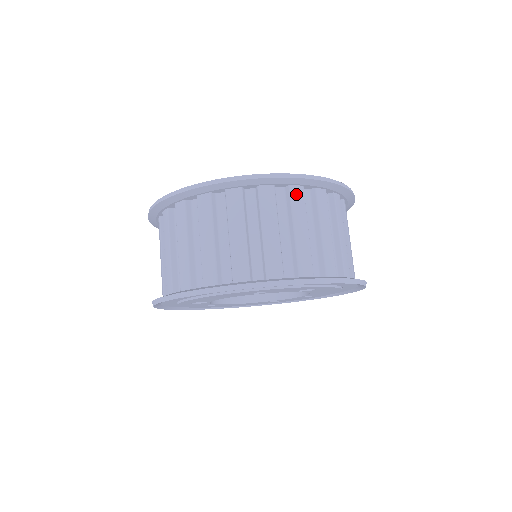
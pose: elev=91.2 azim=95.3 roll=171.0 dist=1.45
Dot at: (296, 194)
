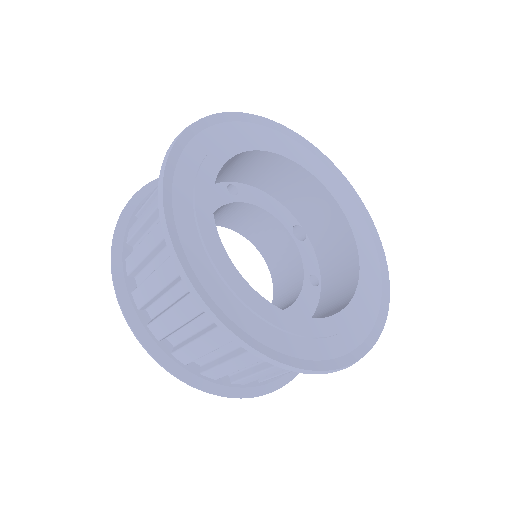
Dot at: occluded
